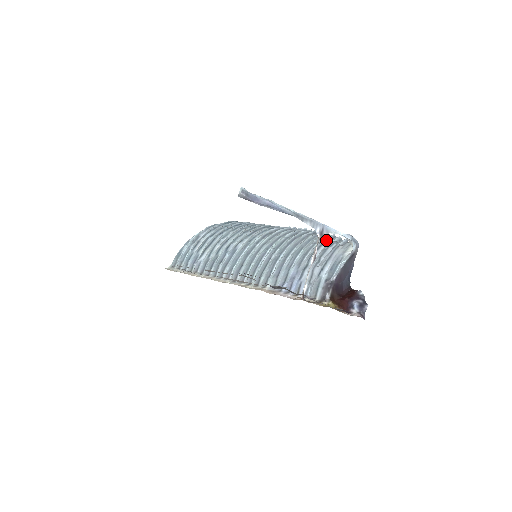
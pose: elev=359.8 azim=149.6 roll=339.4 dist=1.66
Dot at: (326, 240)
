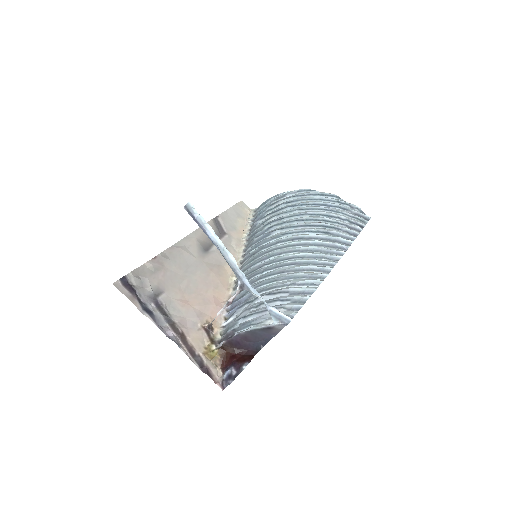
Dot at: (295, 290)
